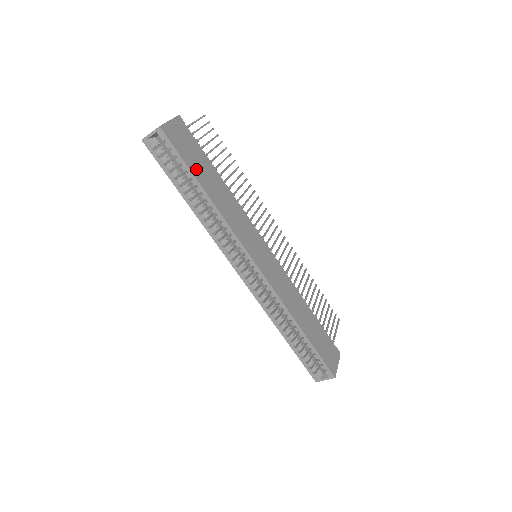
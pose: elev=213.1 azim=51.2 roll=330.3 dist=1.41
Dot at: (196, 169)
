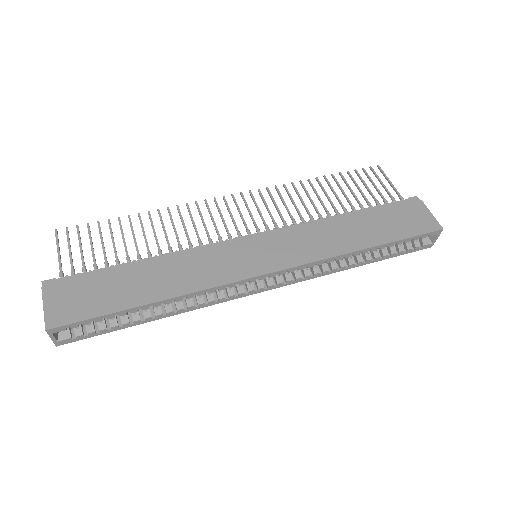
Dot at: (118, 300)
